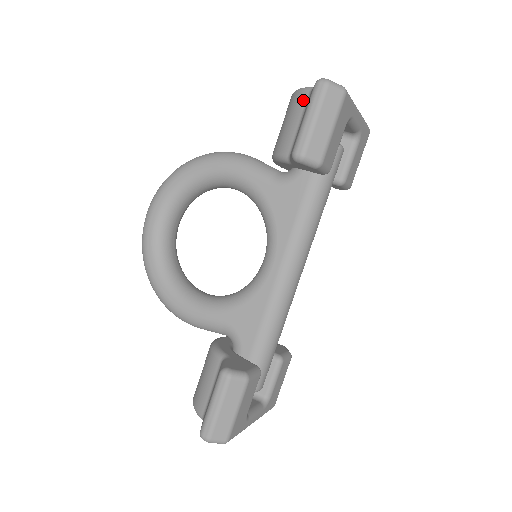
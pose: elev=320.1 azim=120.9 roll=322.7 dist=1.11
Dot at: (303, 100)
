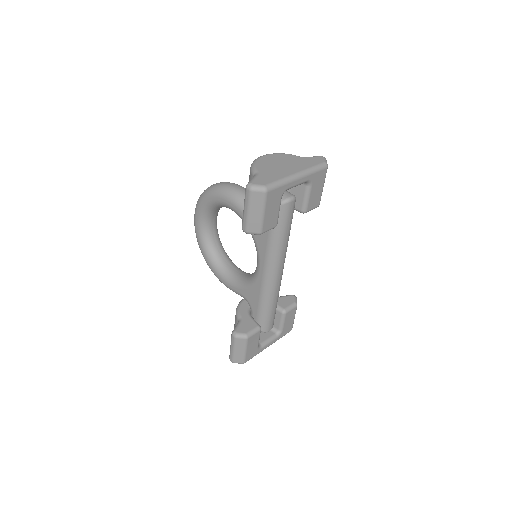
Dot at: occluded
